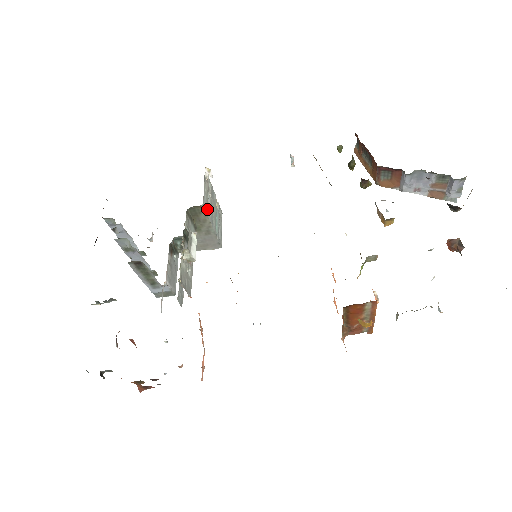
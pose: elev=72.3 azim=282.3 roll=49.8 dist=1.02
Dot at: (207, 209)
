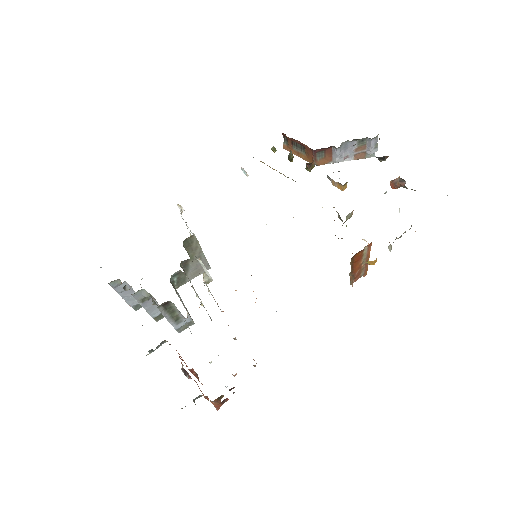
Dot at: occluded
